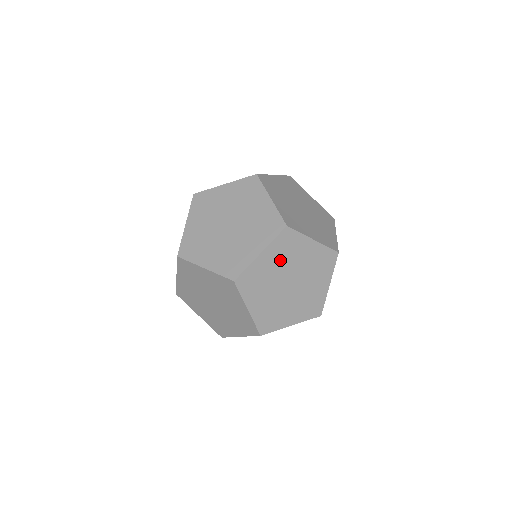
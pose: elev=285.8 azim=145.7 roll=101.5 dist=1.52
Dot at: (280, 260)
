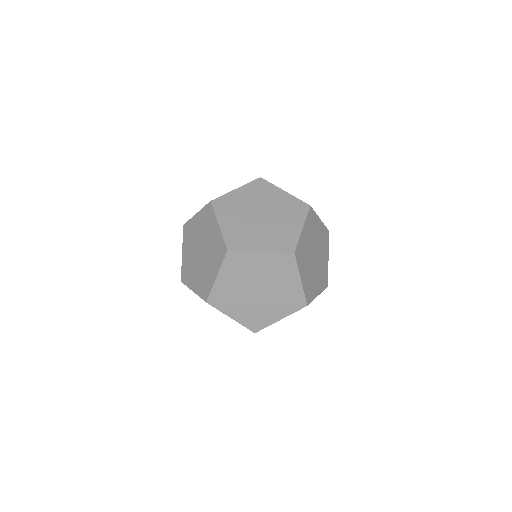
Dot at: (238, 276)
